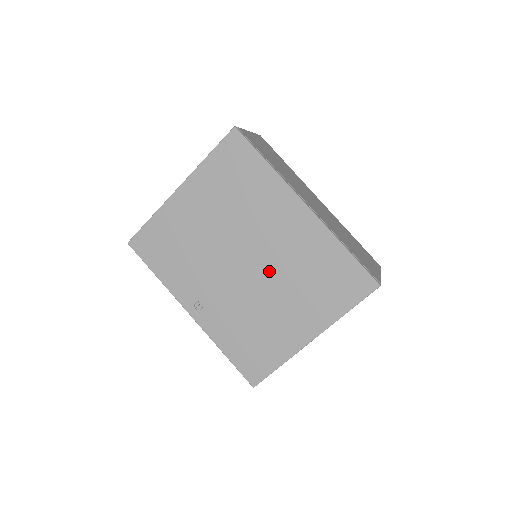
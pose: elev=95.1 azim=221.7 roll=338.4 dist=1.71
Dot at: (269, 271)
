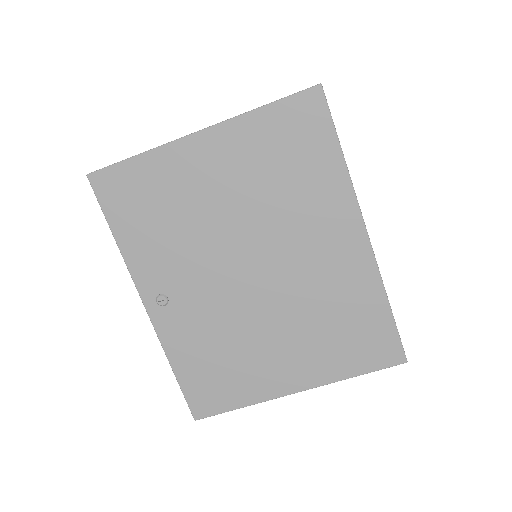
Dot at: (280, 294)
